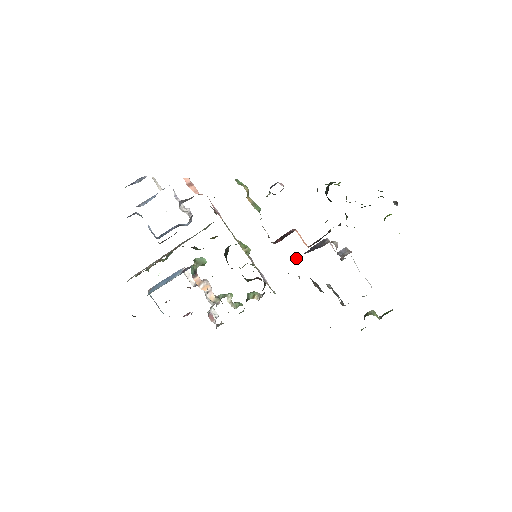
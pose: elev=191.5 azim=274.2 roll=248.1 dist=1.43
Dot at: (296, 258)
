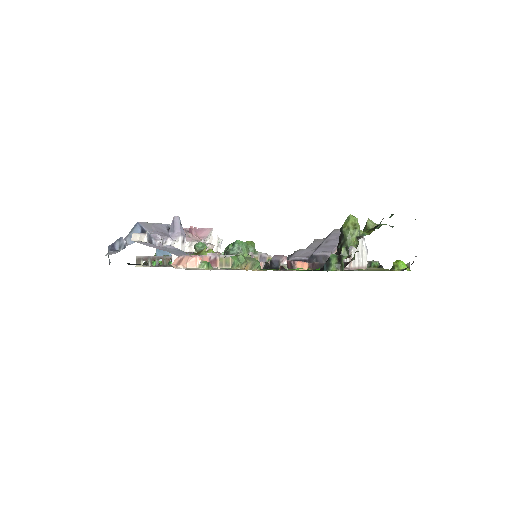
Dot at: (296, 260)
